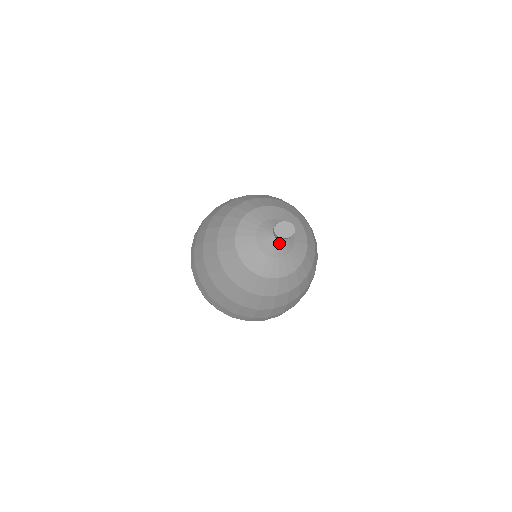
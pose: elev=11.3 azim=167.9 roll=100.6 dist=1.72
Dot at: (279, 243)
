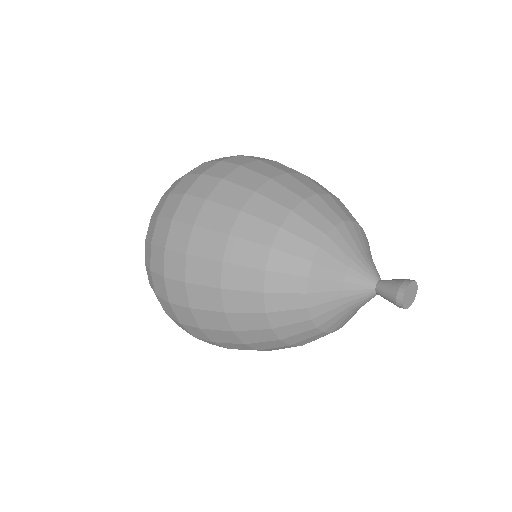
Dot at: occluded
